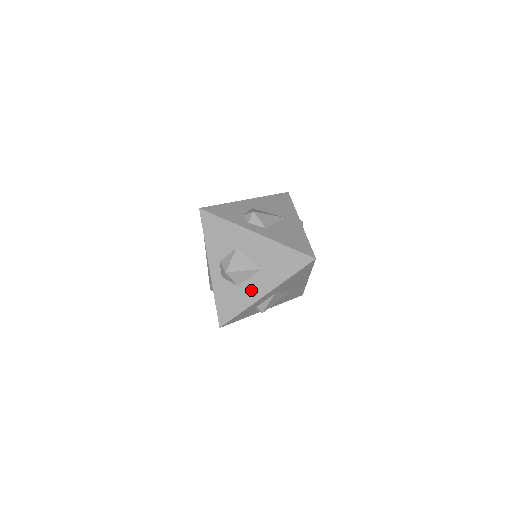
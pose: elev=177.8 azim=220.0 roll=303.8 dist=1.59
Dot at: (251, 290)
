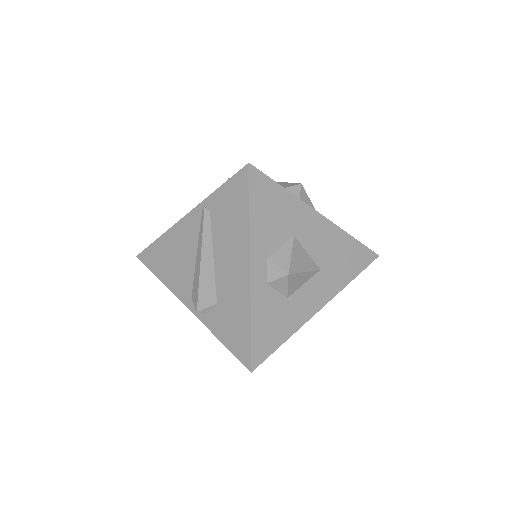
Dot at: (304, 303)
